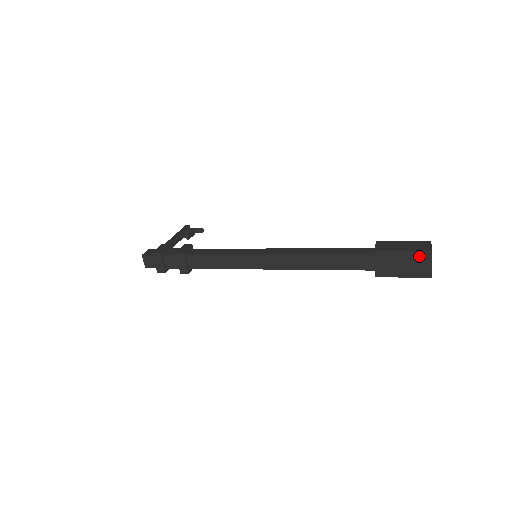
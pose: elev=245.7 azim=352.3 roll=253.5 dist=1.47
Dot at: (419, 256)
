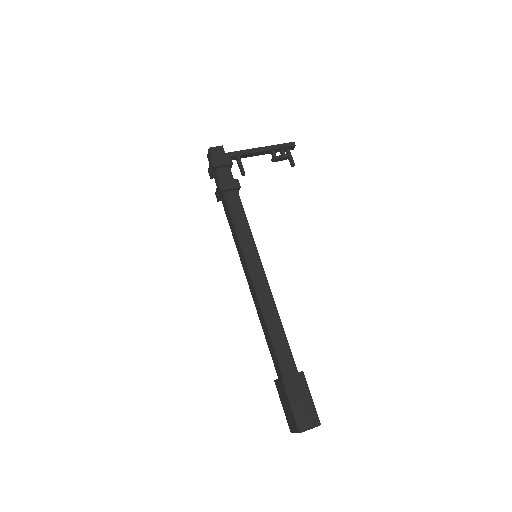
Dot at: (294, 421)
